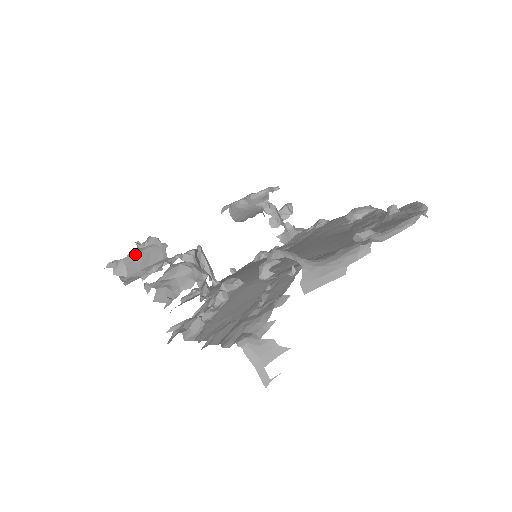
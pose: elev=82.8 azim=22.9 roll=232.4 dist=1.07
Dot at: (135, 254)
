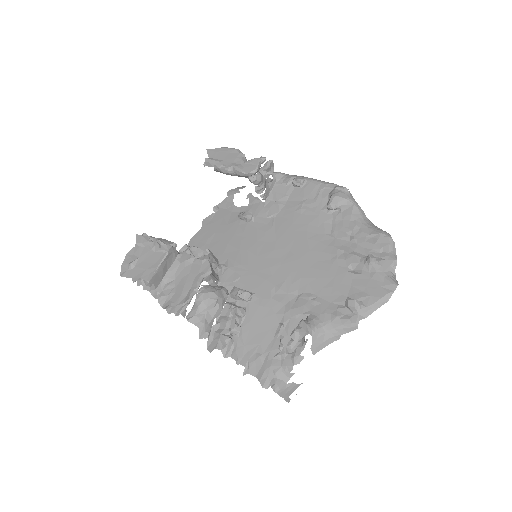
Dot at: (157, 270)
